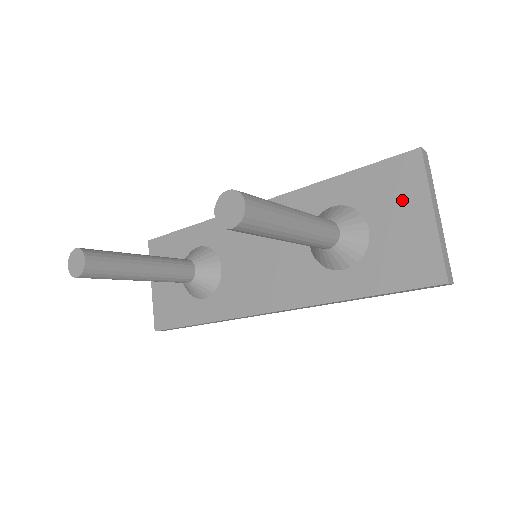
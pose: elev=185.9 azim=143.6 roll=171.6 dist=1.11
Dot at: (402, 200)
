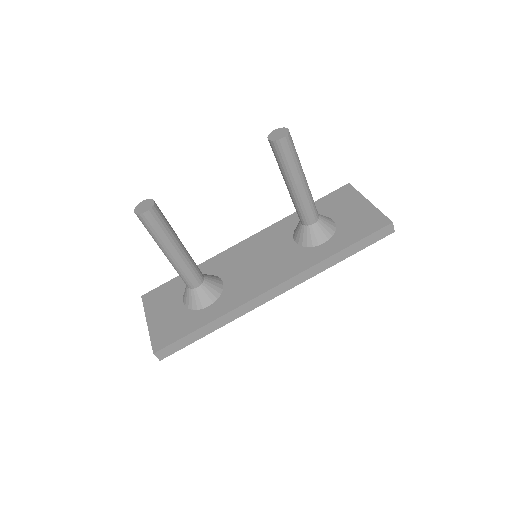
Dot at: (348, 203)
